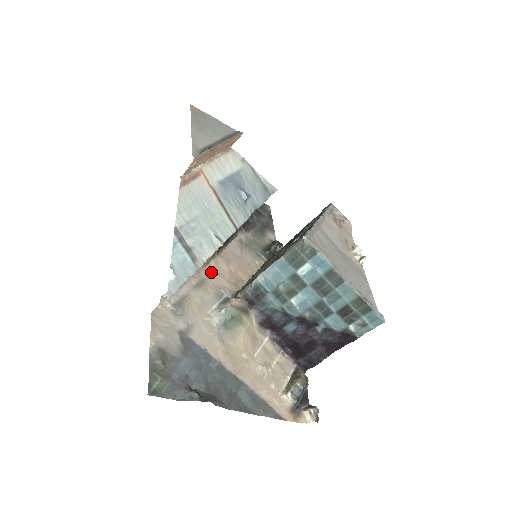
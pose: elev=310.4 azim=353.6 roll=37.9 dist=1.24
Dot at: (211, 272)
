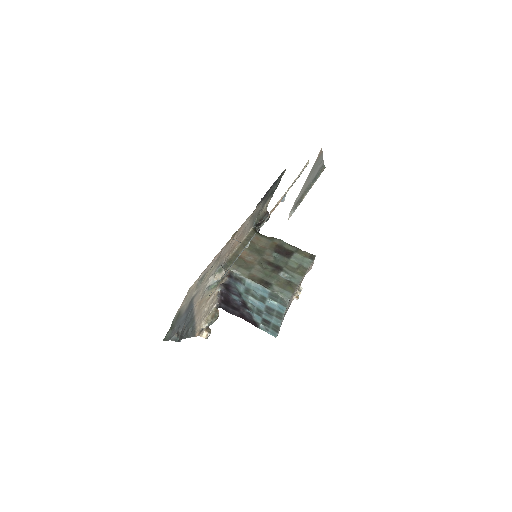
Dot at: (227, 248)
